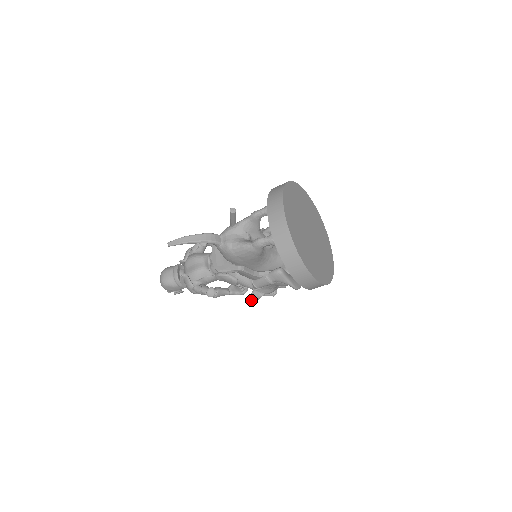
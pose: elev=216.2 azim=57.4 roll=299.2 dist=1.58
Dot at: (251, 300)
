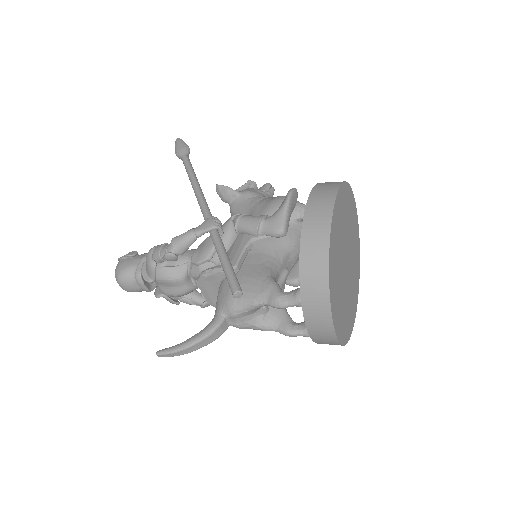
Dot at: occluded
